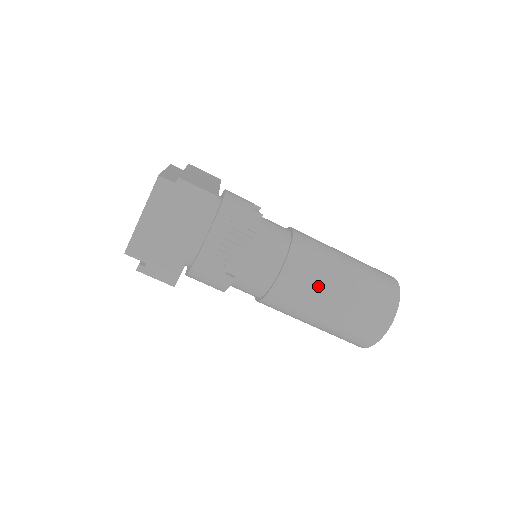
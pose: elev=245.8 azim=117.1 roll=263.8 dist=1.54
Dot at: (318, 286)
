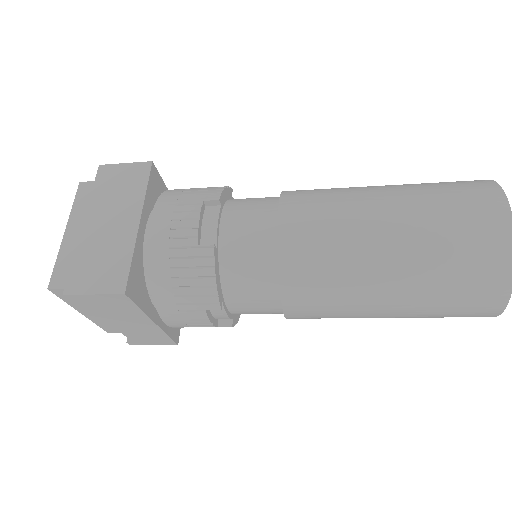
Dot at: (349, 305)
